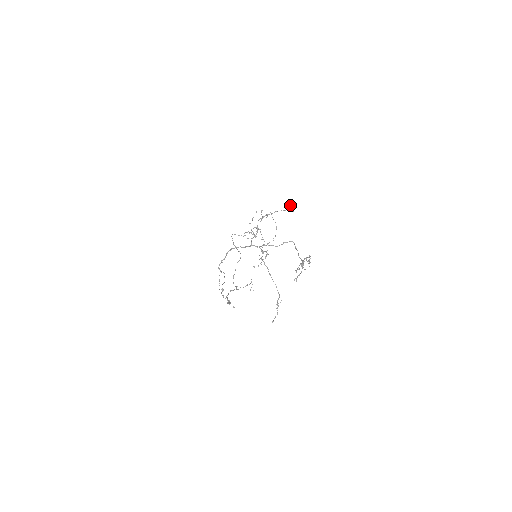
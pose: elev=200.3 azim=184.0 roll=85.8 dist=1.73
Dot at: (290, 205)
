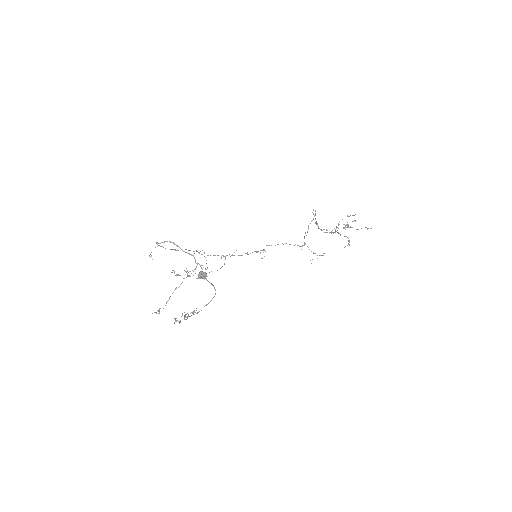
Dot at: (199, 273)
